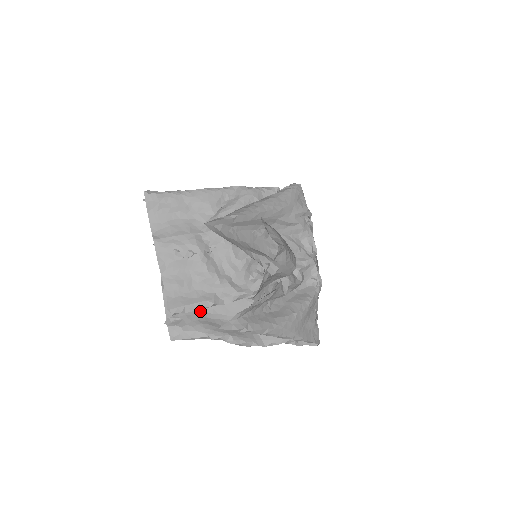
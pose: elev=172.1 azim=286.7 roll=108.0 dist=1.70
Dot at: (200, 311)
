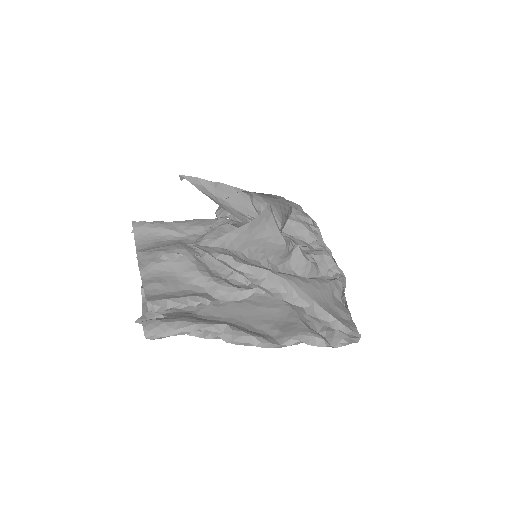
Dot at: (188, 313)
